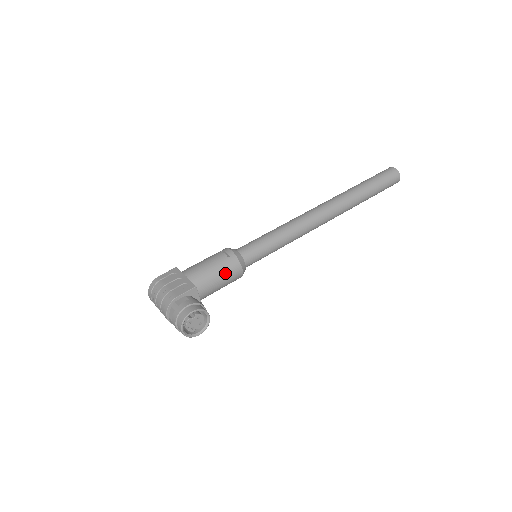
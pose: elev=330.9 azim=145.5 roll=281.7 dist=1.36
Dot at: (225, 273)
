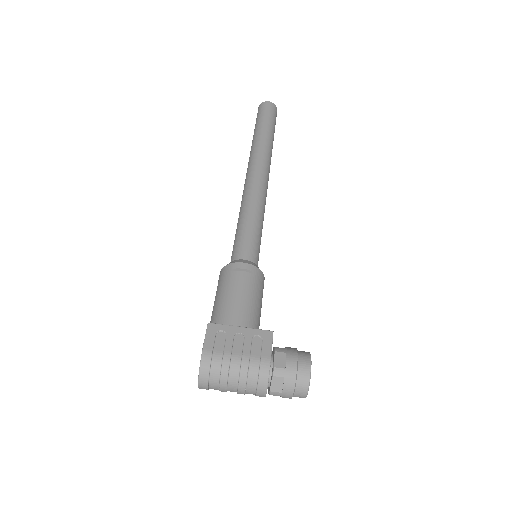
Dot at: (261, 295)
